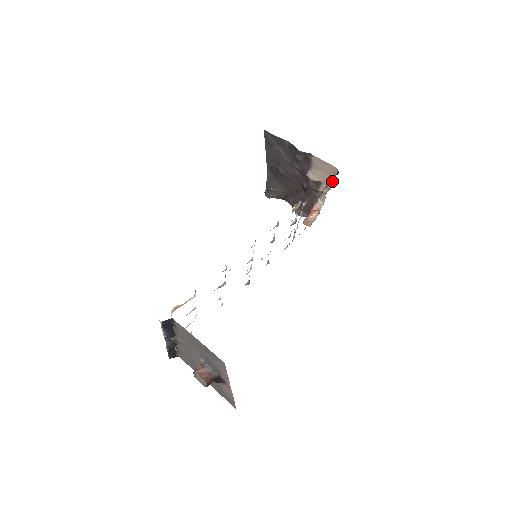
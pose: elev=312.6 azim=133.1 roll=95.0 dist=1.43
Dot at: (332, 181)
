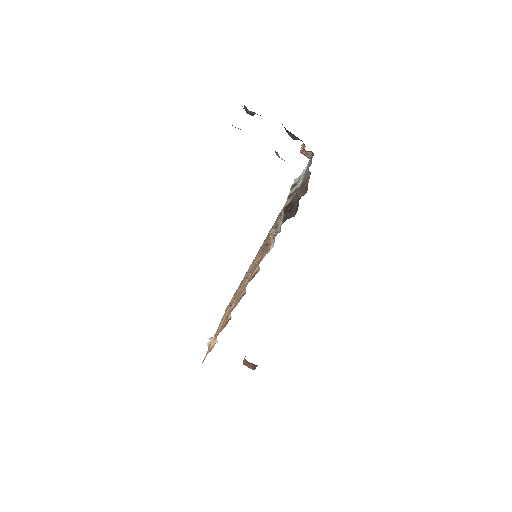
Dot at: occluded
